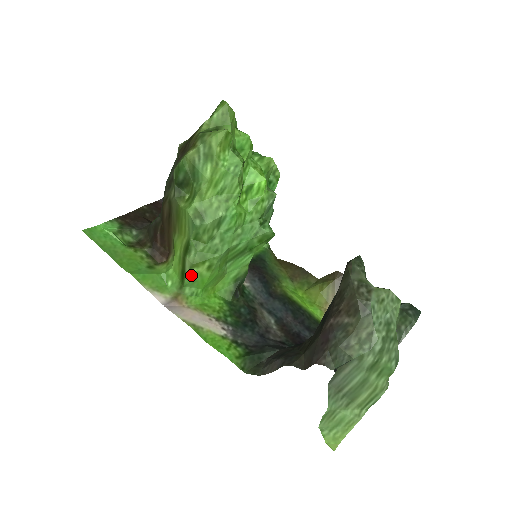
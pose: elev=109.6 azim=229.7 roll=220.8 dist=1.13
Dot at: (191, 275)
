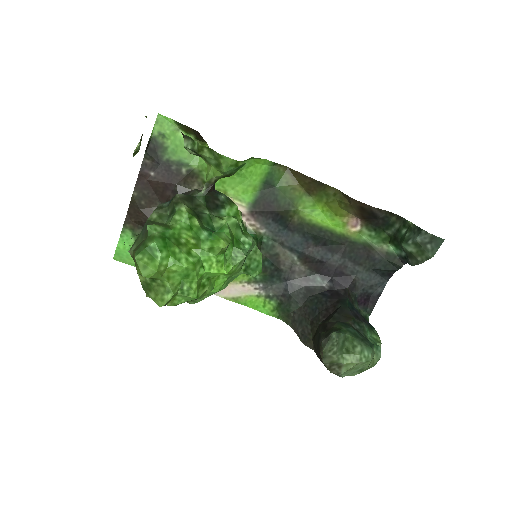
Dot at: occluded
